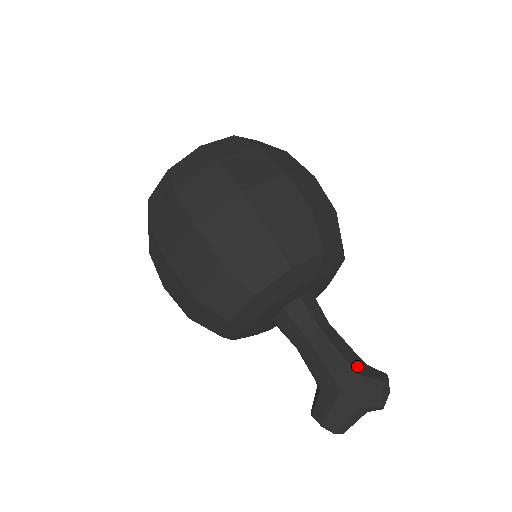
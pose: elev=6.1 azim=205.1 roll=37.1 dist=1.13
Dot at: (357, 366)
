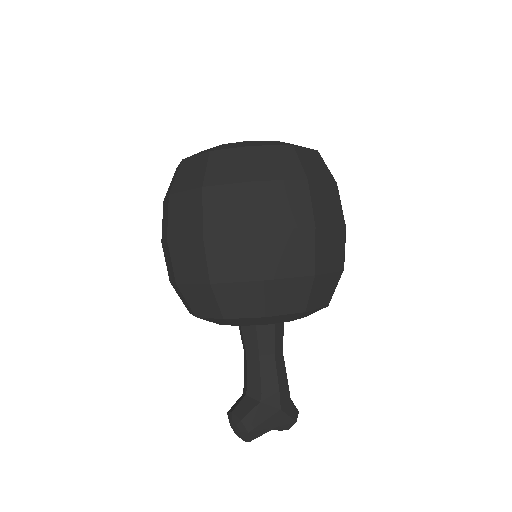
Dot at: (289, 393)
